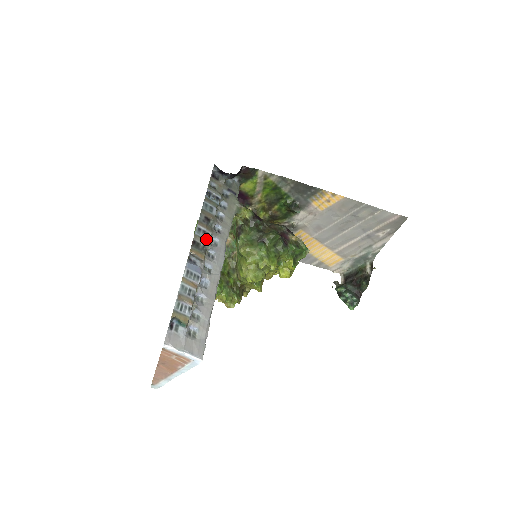
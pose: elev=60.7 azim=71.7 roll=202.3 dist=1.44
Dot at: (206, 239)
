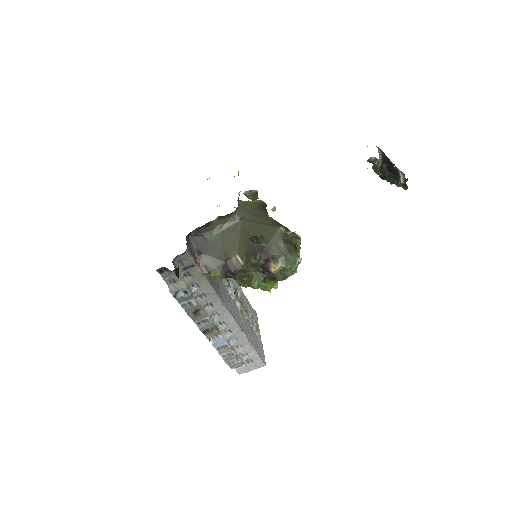
Dot at: (209, 324)
